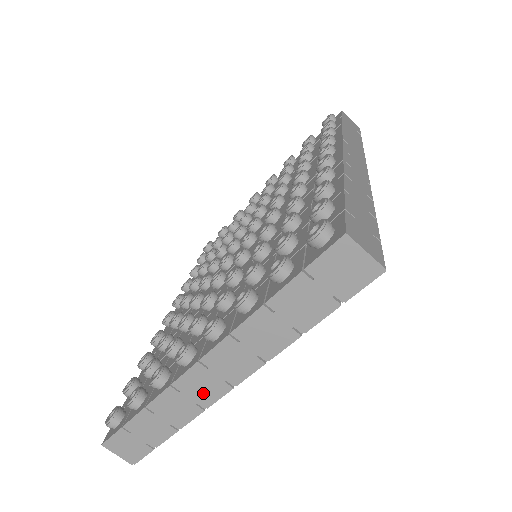
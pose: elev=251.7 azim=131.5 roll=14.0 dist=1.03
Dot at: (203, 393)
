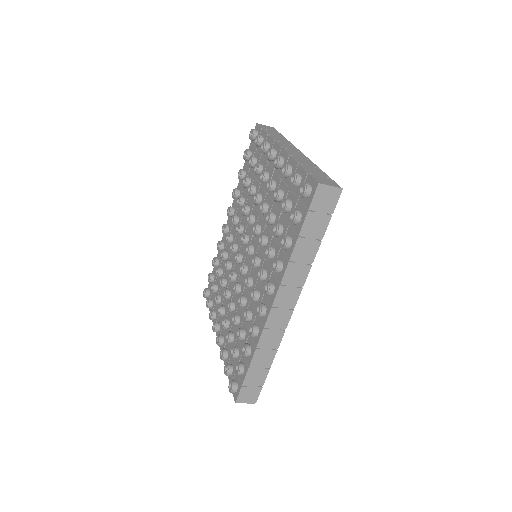
Dot at: occluded
